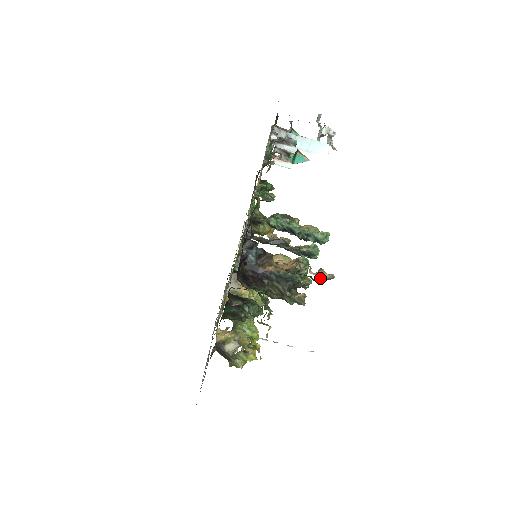
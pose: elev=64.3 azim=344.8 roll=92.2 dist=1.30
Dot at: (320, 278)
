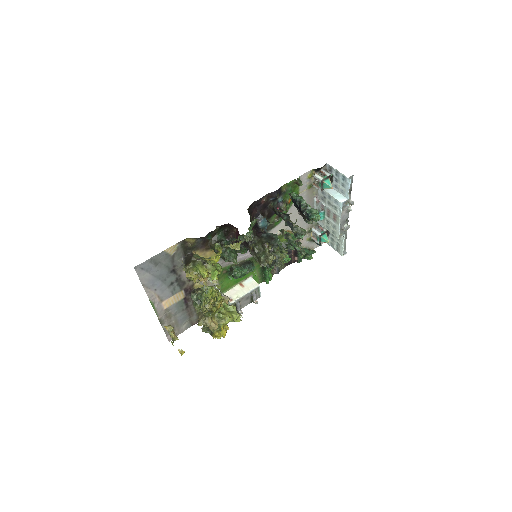
Dot at: (297, 229)
